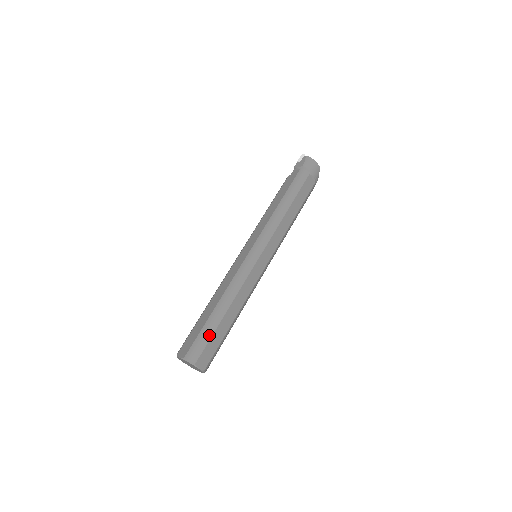
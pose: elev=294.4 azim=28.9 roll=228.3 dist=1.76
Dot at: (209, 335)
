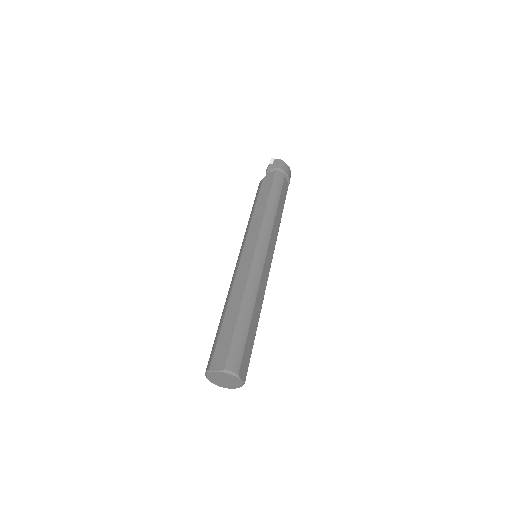
Dot at: (243, 340)
